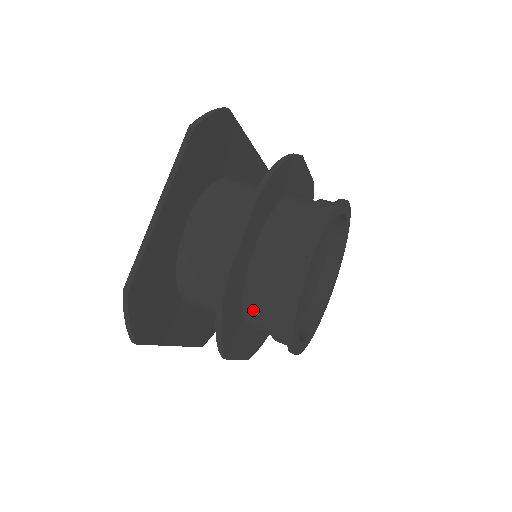
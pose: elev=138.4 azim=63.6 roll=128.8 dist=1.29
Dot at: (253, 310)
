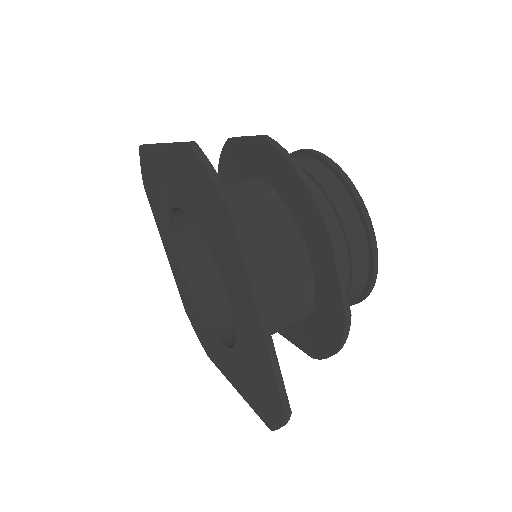
Dot at: occluded
